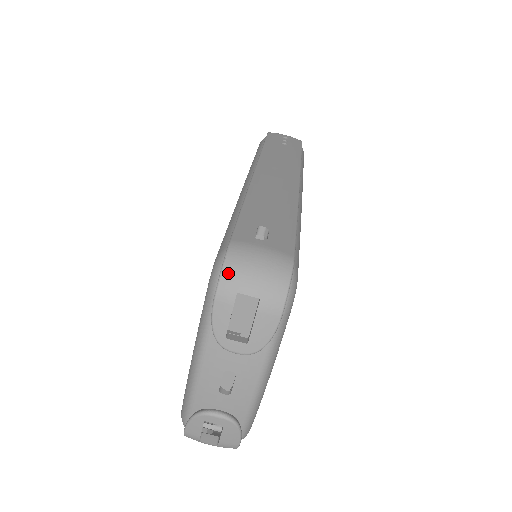
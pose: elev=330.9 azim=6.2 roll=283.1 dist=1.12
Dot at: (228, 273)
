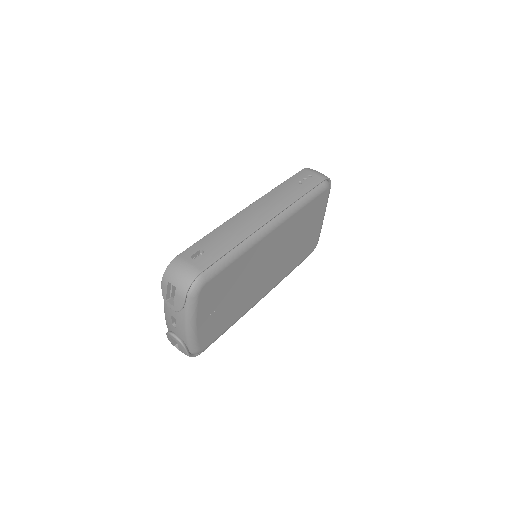
Dot at: (167, 271)
